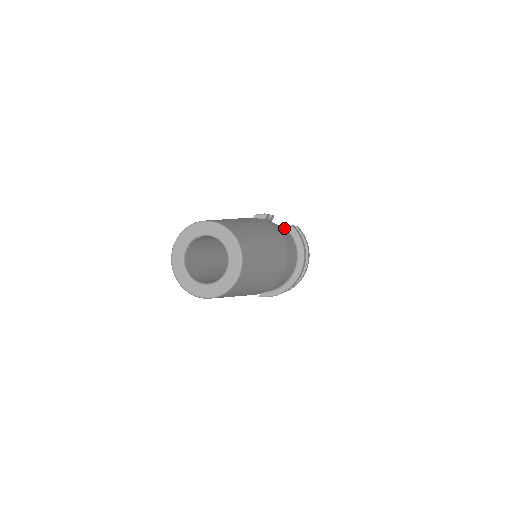
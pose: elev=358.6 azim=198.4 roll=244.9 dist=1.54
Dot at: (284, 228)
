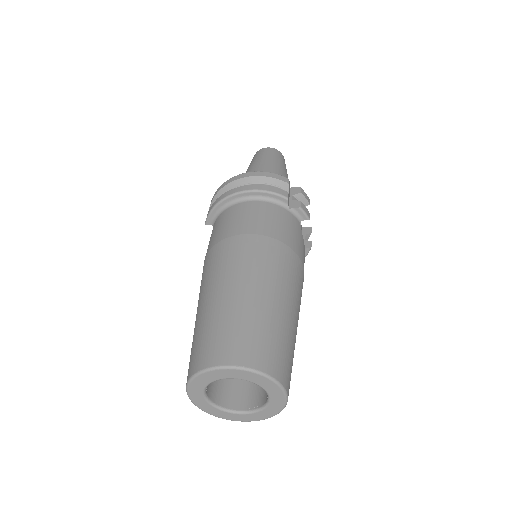
Dot at: occluded
